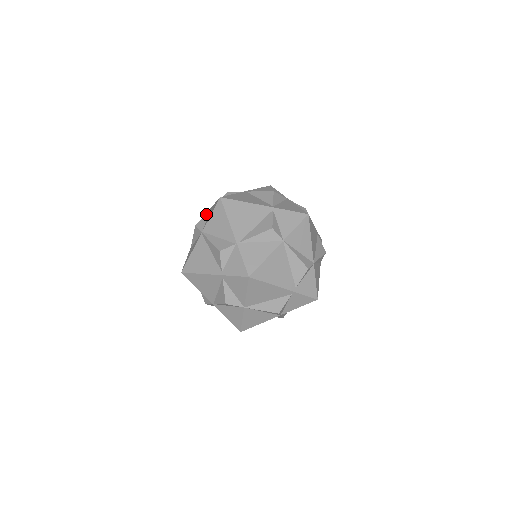
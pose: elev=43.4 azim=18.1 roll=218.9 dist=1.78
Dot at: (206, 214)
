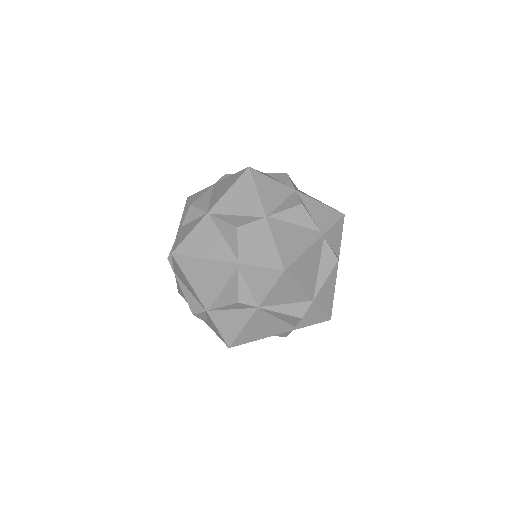
Dot at: occluded
